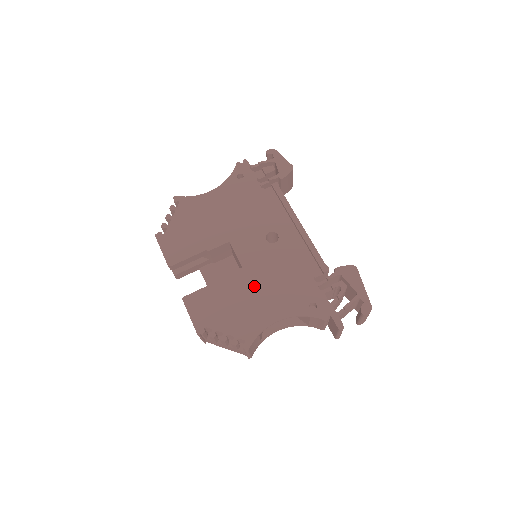
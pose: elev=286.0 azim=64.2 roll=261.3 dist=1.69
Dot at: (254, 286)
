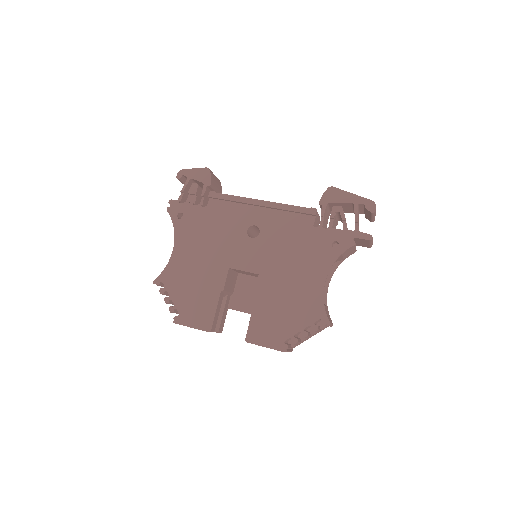
Dot at: (282, 277)
